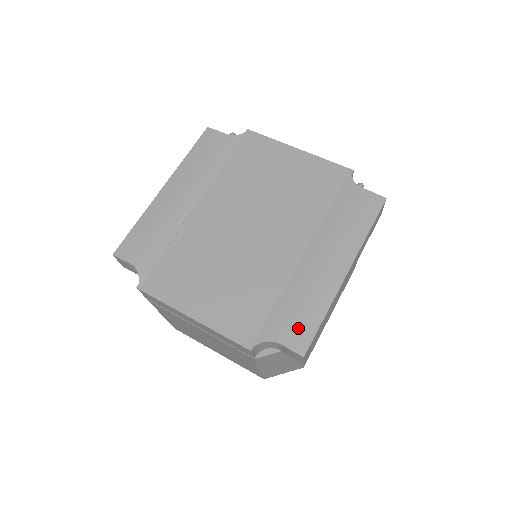
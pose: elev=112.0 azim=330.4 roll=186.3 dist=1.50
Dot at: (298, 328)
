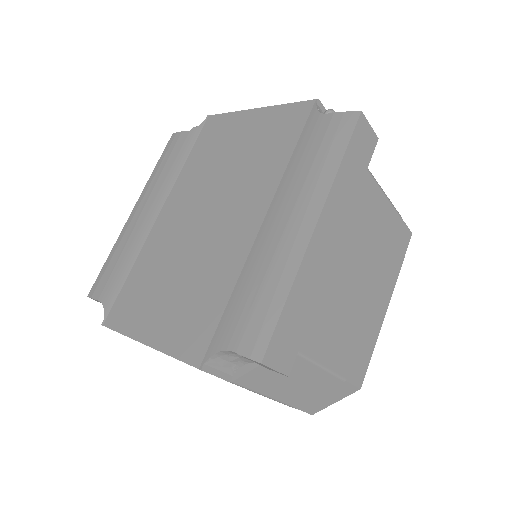
Dot at: (253, 323)
